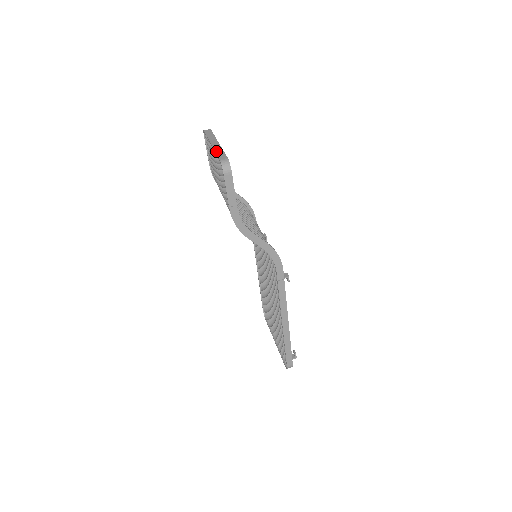
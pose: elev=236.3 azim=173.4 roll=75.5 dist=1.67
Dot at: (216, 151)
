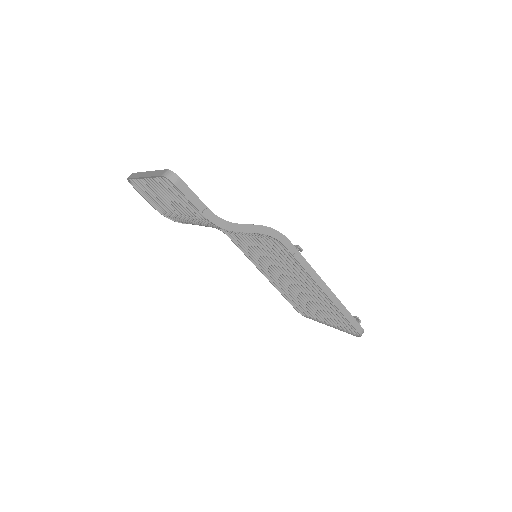
Dot at: (152, 175)
